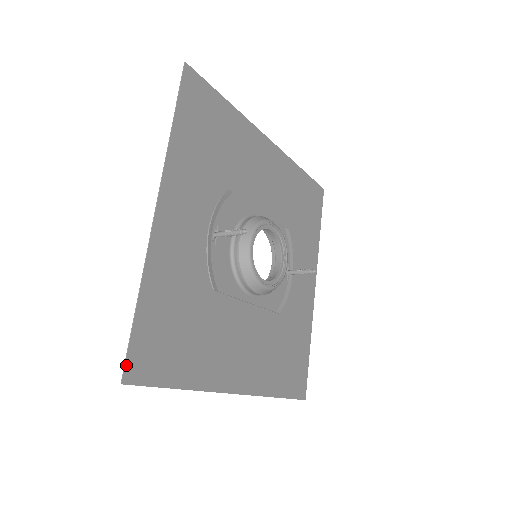
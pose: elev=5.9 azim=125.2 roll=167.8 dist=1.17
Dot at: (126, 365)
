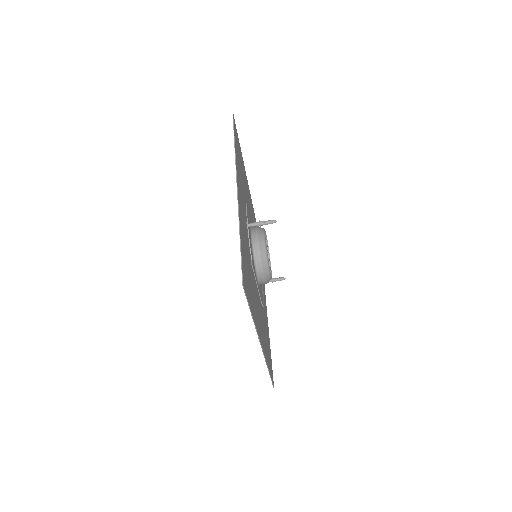
Dot at: (242, 275)
